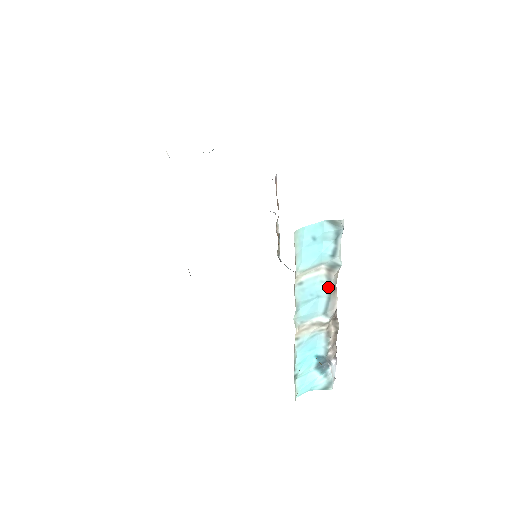
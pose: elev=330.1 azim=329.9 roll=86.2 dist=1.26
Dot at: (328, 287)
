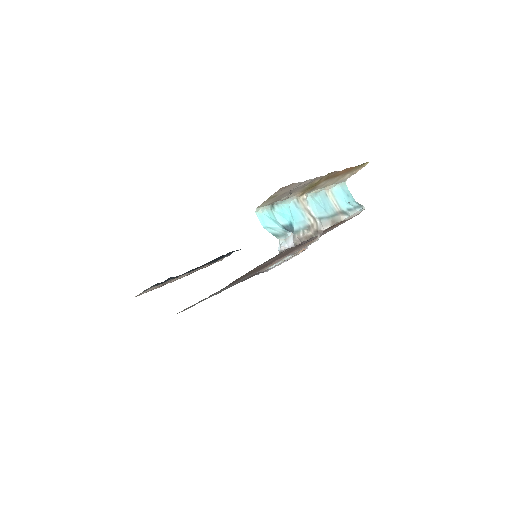
Dot at: (333, 215)
